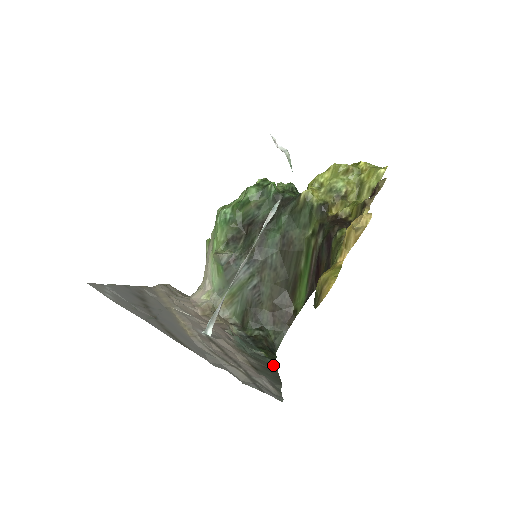
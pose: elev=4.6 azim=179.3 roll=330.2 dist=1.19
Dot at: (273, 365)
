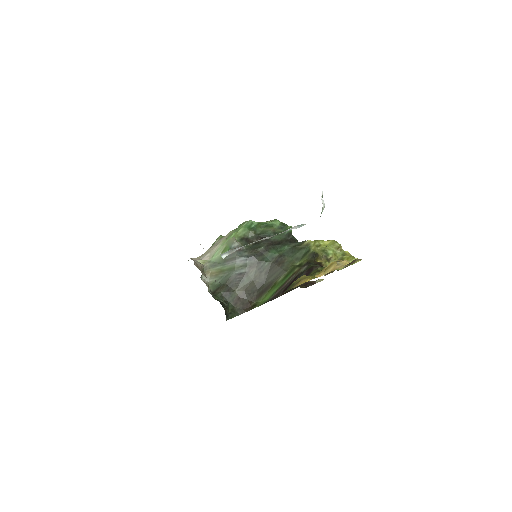
Dot at: occluded
